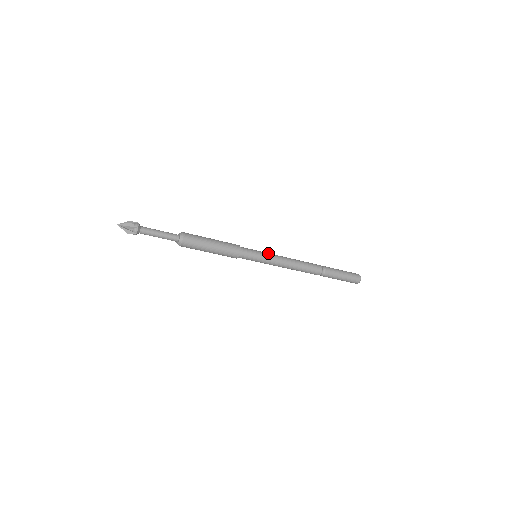
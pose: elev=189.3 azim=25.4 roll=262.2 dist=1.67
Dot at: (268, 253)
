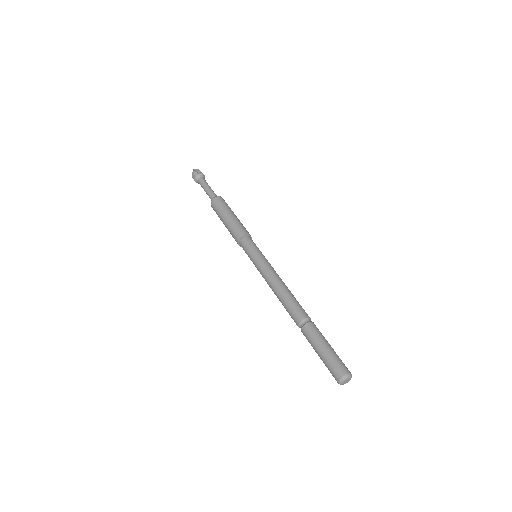
Dot at: occluded
